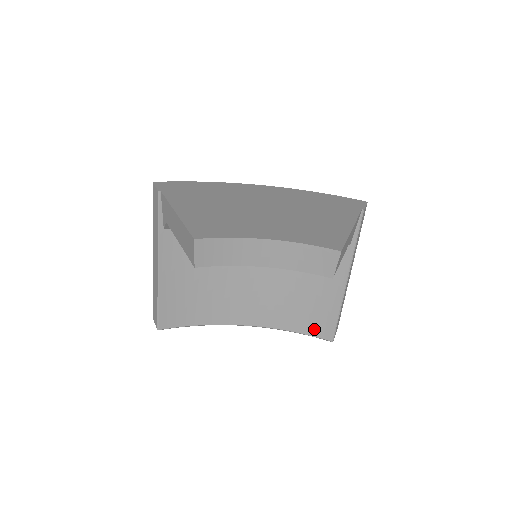
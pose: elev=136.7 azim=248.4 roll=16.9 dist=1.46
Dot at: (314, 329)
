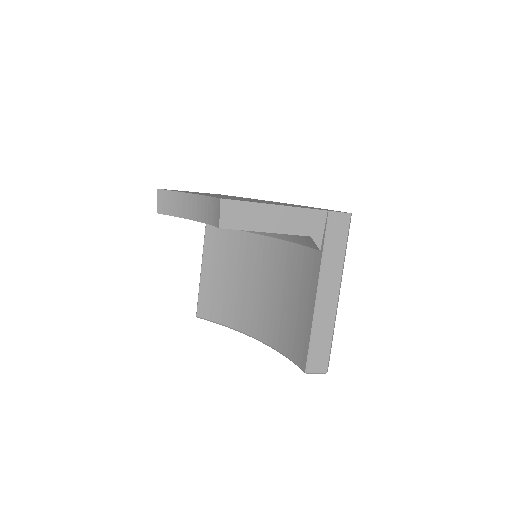
Dot at: (296, 354)
